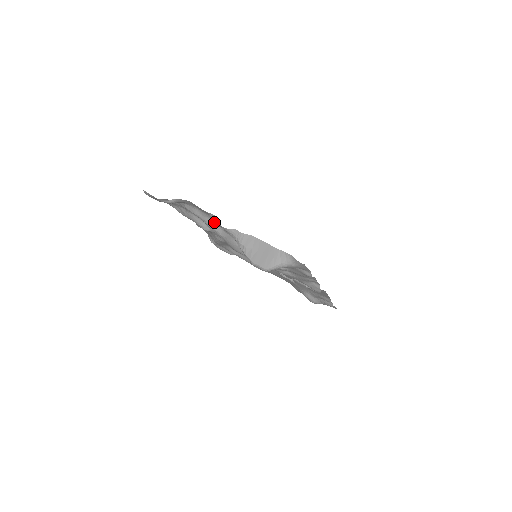
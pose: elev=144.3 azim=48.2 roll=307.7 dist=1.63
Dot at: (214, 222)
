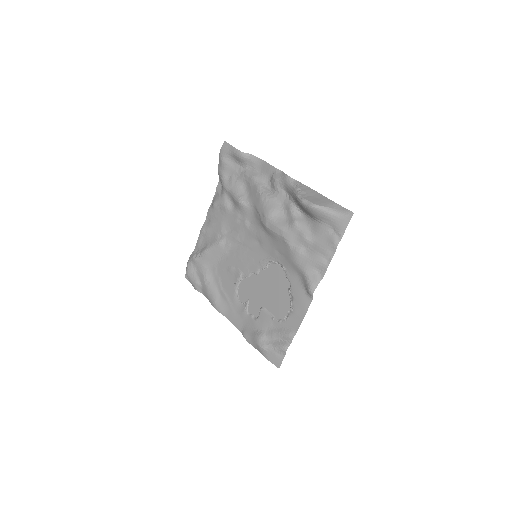
Dot at: (275, 178)
